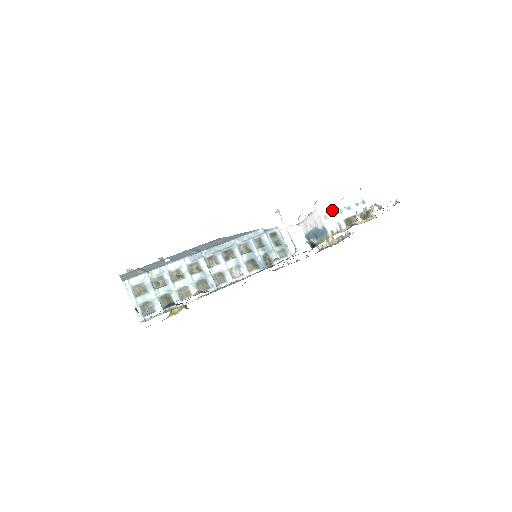
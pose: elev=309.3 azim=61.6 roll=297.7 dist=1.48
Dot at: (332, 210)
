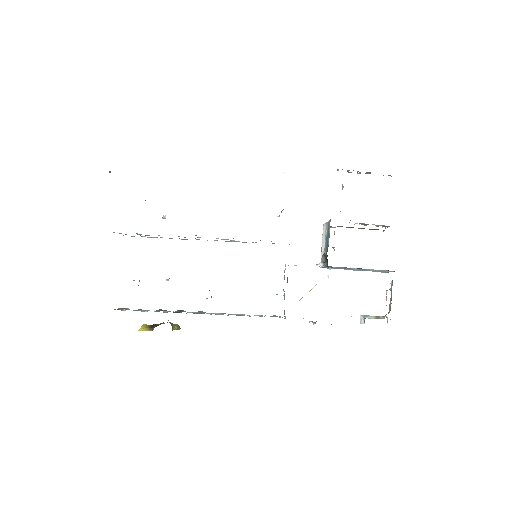
Dot at: occluded
